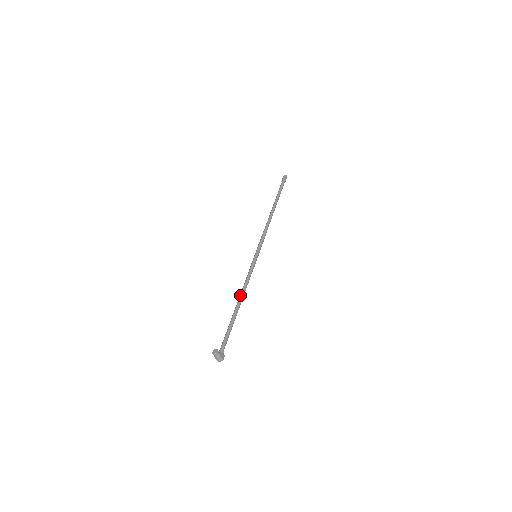
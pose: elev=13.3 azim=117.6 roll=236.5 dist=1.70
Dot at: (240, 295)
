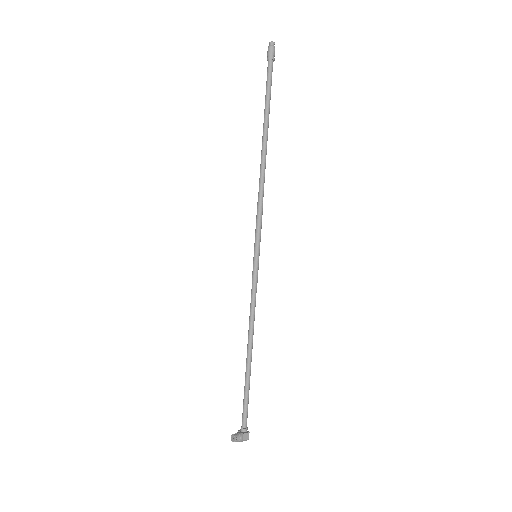
Dot at: occluded
